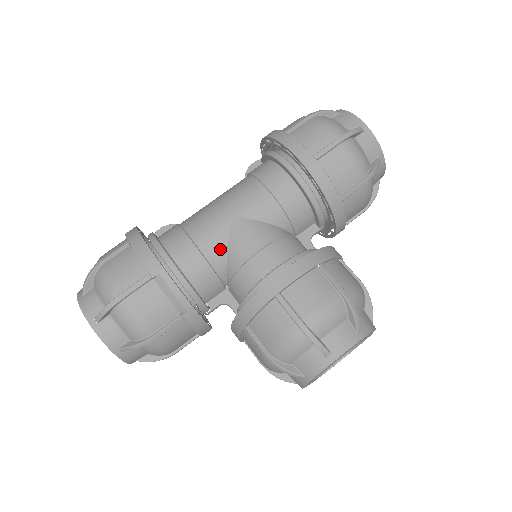
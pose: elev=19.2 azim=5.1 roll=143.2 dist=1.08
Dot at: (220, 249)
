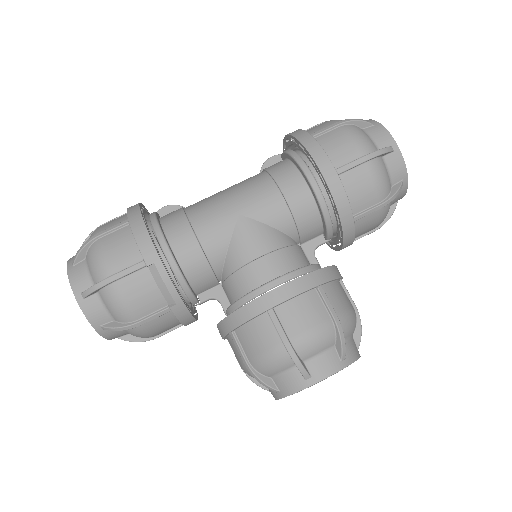
Dot at: (221, 246)
